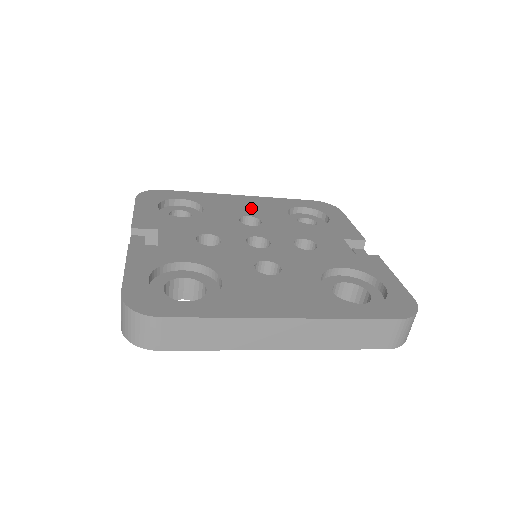
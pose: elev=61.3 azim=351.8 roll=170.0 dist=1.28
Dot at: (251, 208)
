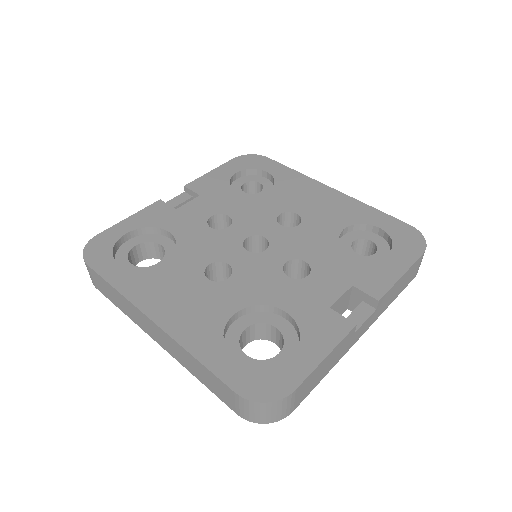
Dot at: (315, 206)
